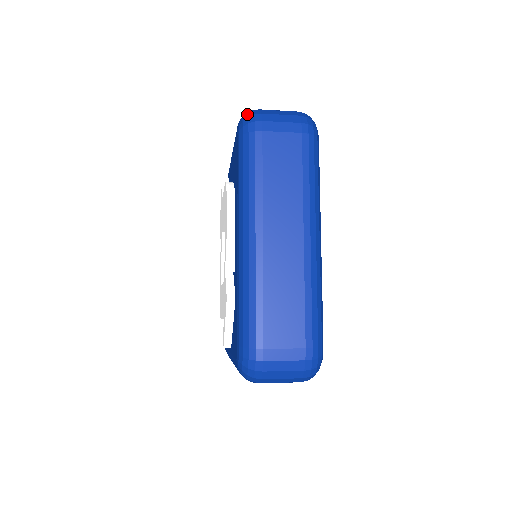
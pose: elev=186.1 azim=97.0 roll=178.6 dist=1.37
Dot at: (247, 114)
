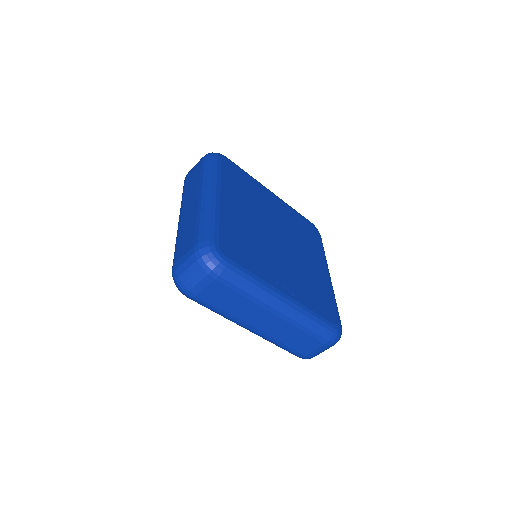
Dot at: occluded
